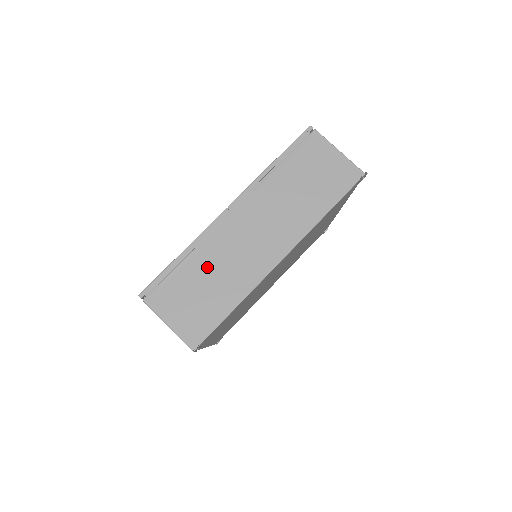
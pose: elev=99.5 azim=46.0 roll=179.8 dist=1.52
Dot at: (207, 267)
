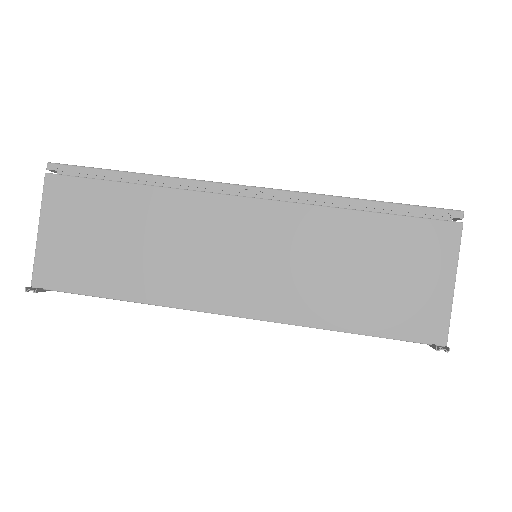
Dot at: (146, 222)
